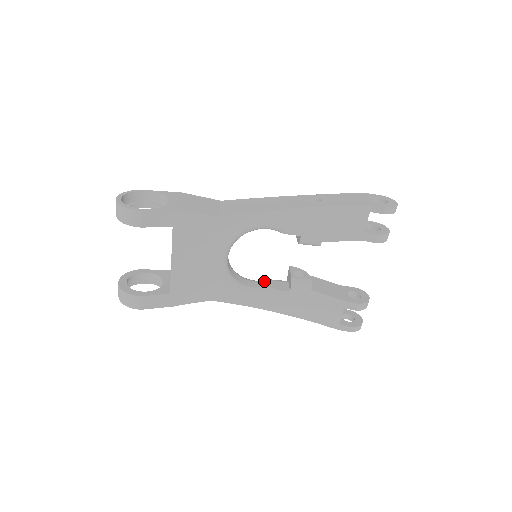
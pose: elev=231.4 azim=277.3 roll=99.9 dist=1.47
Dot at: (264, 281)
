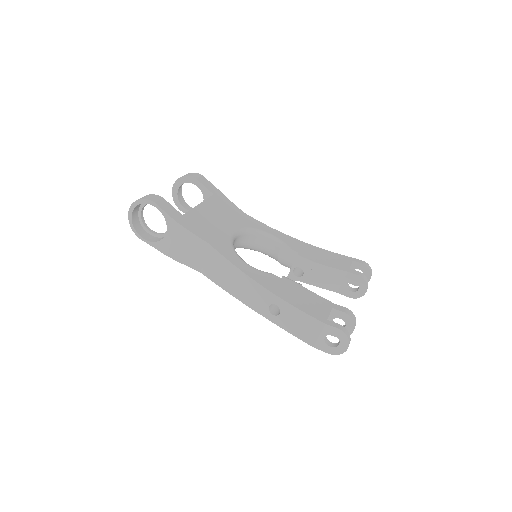
Dot at: occluded
